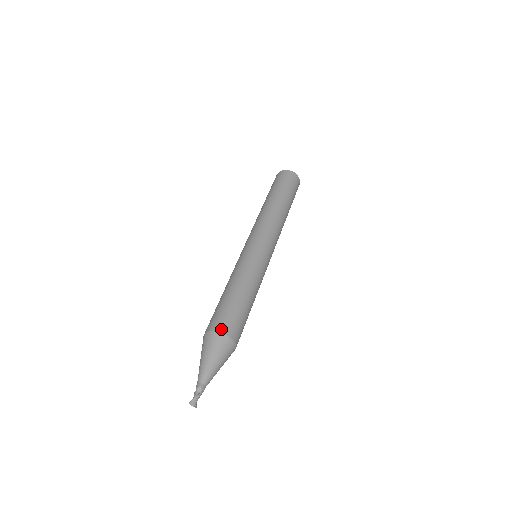
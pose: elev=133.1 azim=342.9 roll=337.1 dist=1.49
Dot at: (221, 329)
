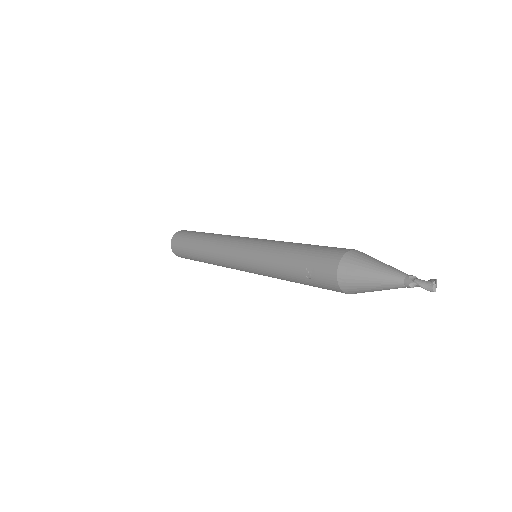
Dot at: occluded
